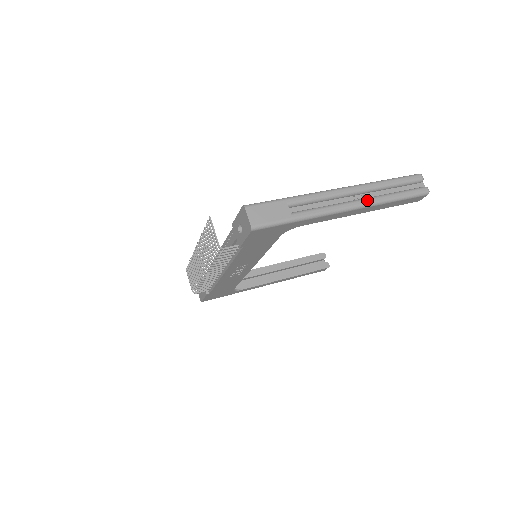
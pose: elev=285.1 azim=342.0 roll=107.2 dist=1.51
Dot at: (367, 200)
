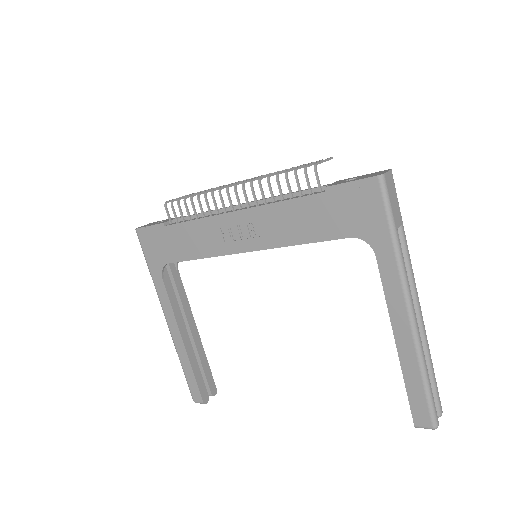
Dot at: occluded
